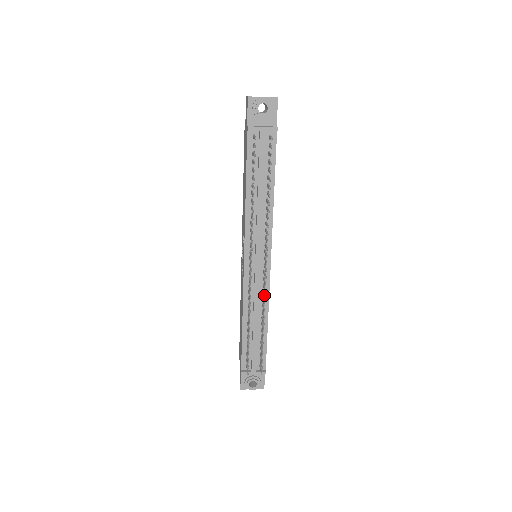
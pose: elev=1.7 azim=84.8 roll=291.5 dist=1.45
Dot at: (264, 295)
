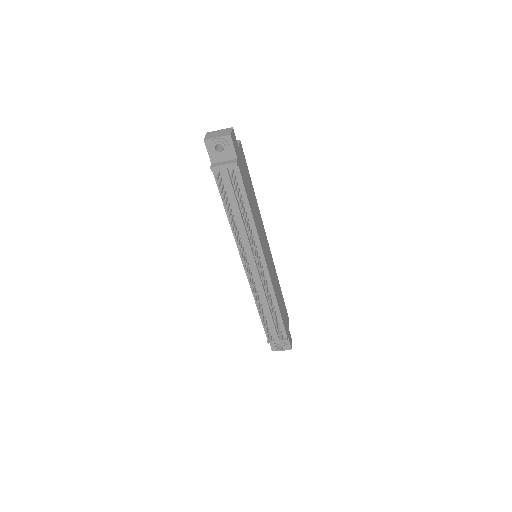
Dot at: (266, 291)
